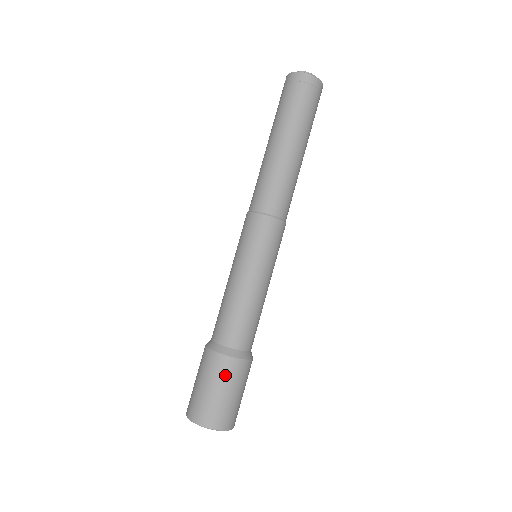
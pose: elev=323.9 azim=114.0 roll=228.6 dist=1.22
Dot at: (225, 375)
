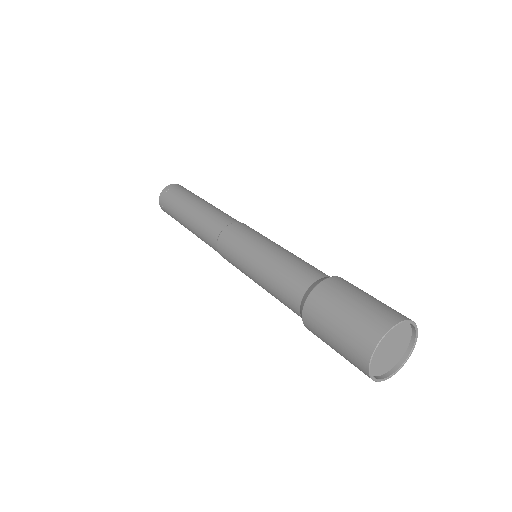
Dot at: (351, 286)
